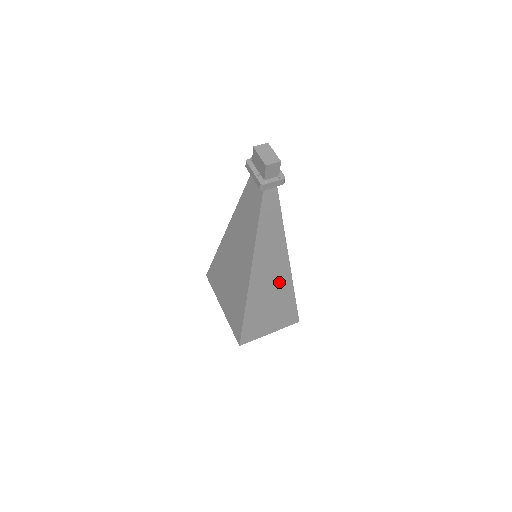
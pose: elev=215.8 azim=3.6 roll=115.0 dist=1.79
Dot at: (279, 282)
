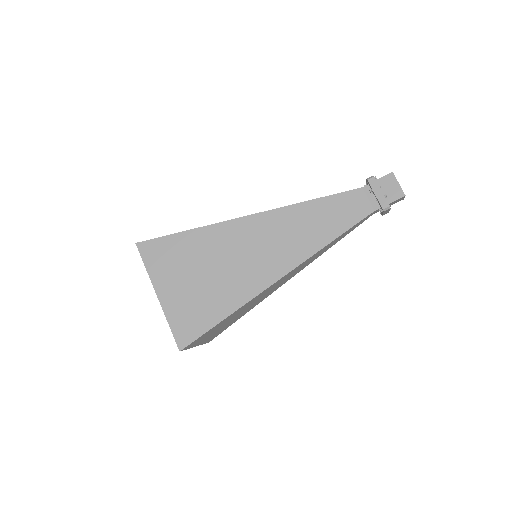
Dot at: (267, 294)
